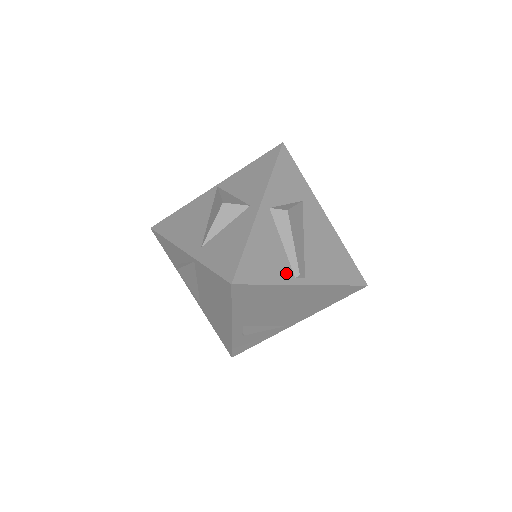
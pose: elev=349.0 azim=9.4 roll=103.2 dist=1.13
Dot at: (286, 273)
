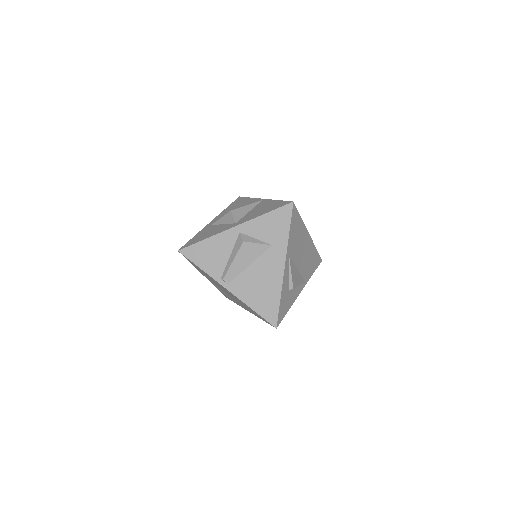
Dot at: (217, 272)
